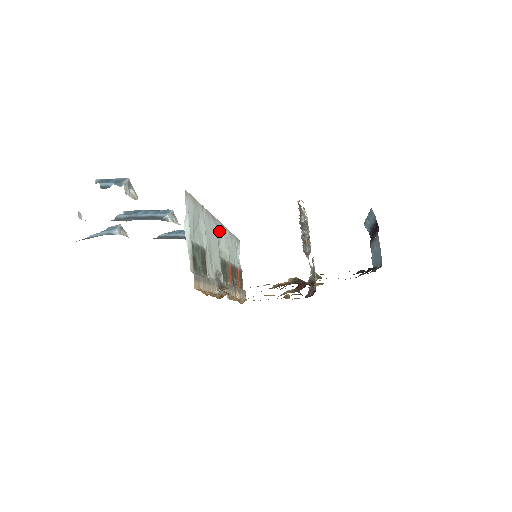
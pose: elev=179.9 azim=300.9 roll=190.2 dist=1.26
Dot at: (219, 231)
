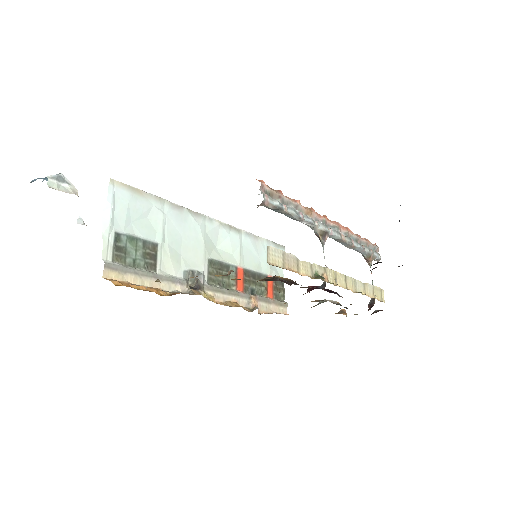
Dot at: (213, 230)
